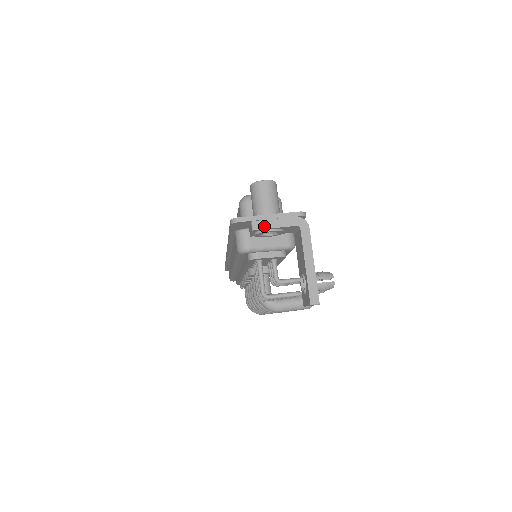
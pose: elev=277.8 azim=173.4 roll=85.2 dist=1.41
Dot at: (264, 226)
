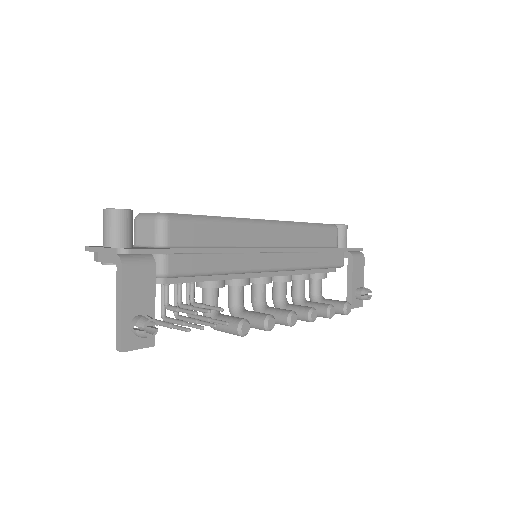
Dot at: (97, 259)
